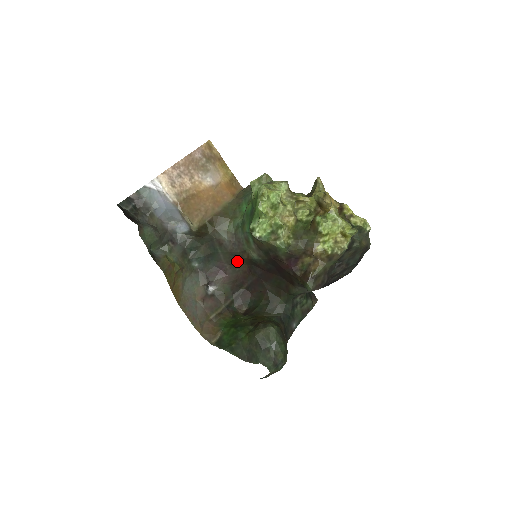
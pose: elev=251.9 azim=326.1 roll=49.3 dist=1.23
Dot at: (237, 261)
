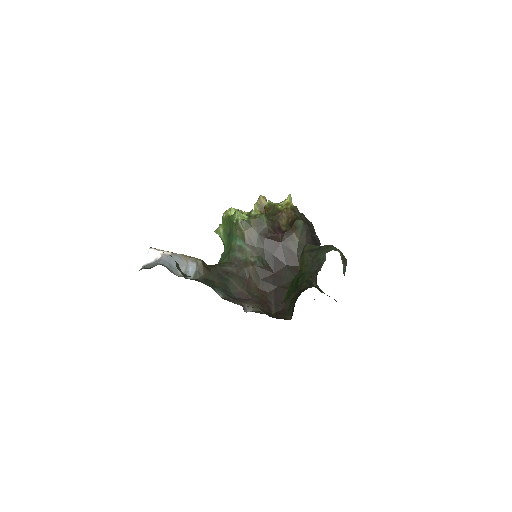
Dot at: (249, 283)
